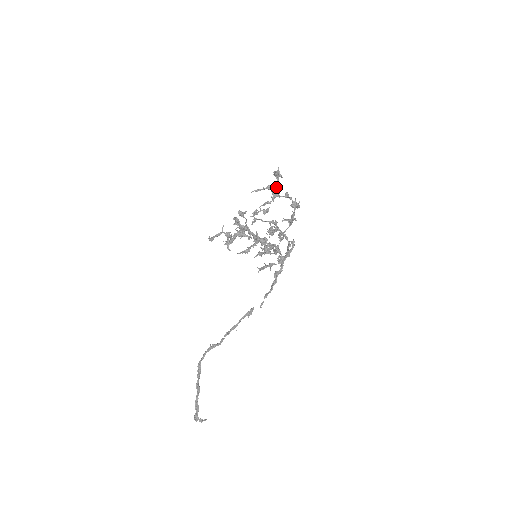
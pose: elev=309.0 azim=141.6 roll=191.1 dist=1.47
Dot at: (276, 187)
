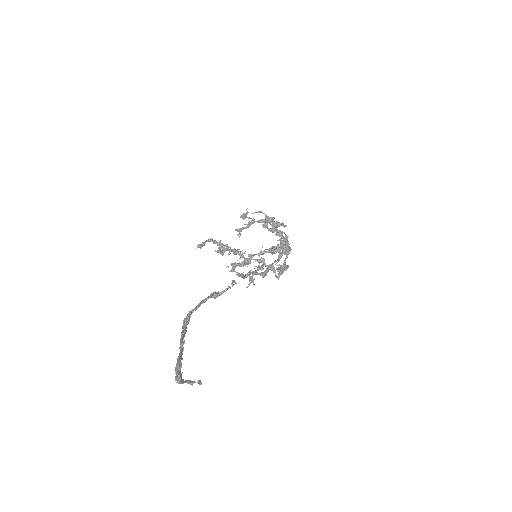
Dot at: occluded
